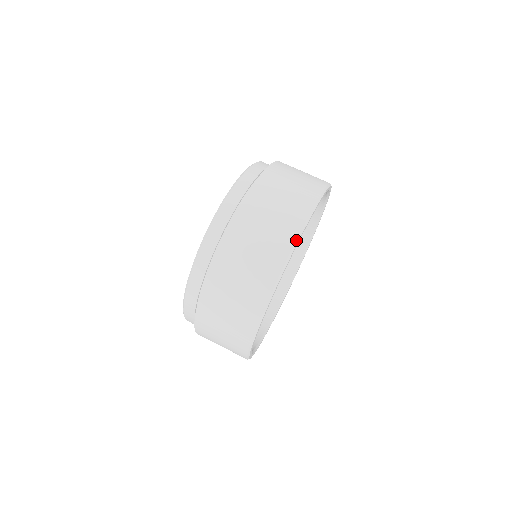
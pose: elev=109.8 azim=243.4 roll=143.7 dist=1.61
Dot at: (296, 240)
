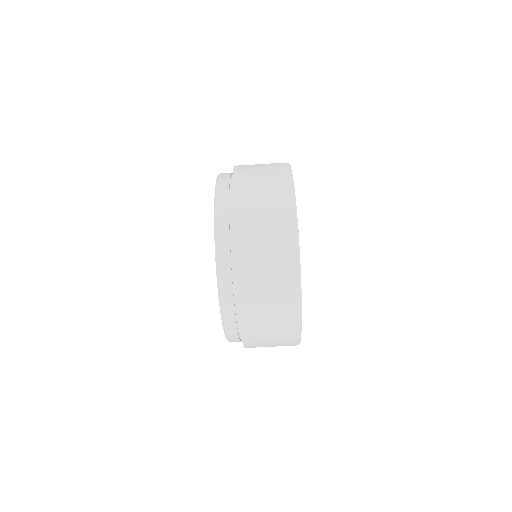
Dot at: (300, 329)
